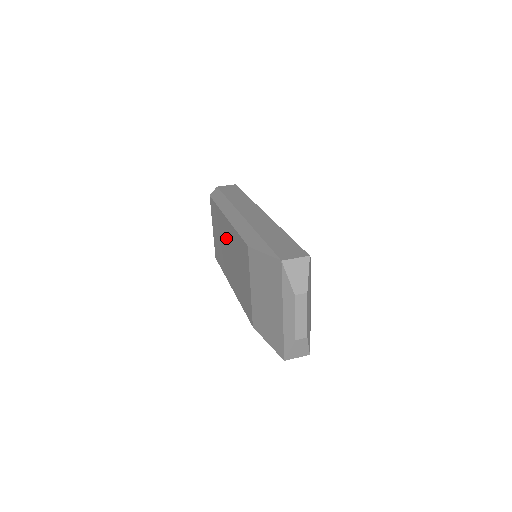
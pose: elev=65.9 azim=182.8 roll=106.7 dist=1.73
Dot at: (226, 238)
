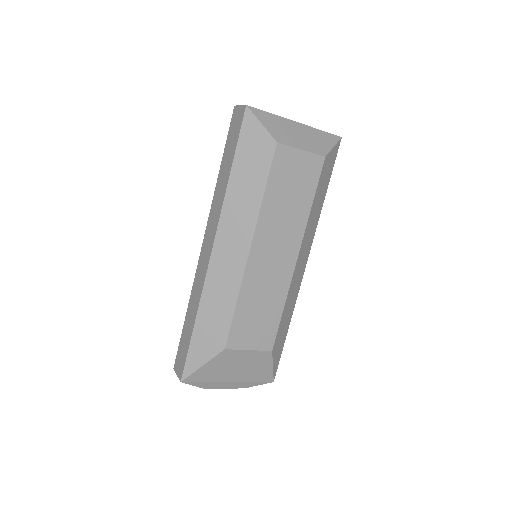
Dot at: occluded
